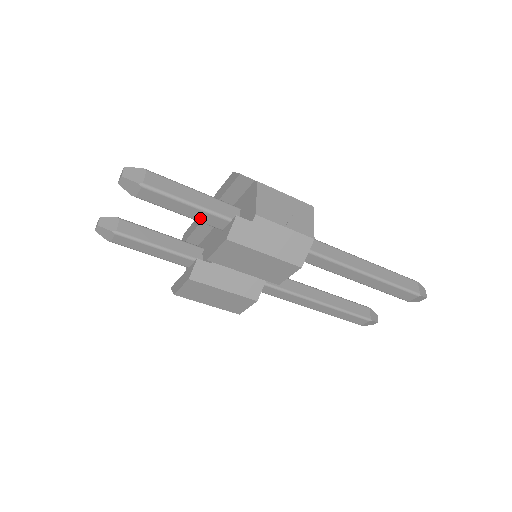
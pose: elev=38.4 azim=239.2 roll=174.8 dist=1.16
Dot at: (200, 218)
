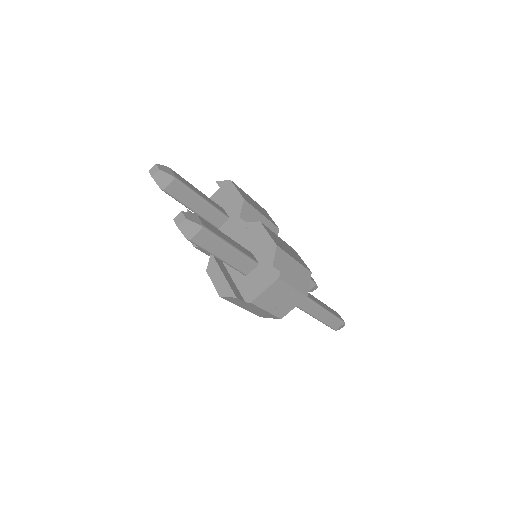
Dot at: occluded
